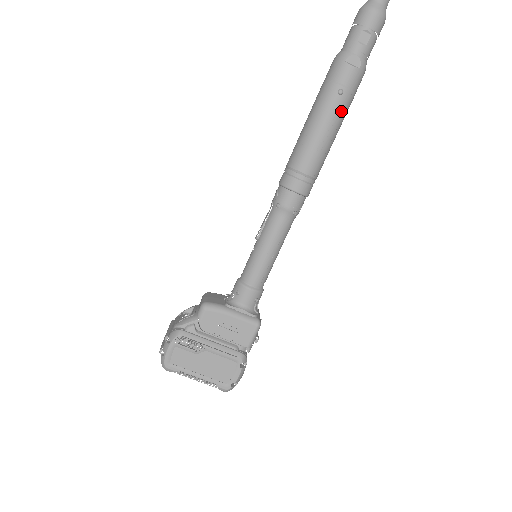
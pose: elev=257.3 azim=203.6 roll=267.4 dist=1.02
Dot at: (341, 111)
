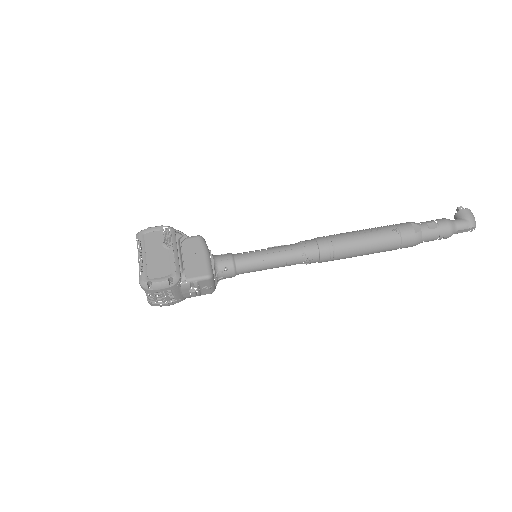
Dot at: (385, 239)
